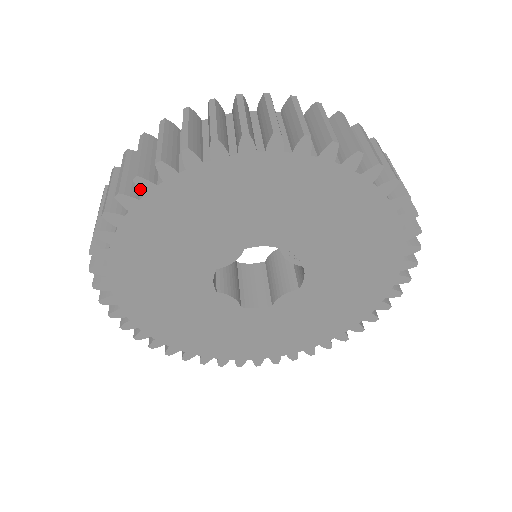
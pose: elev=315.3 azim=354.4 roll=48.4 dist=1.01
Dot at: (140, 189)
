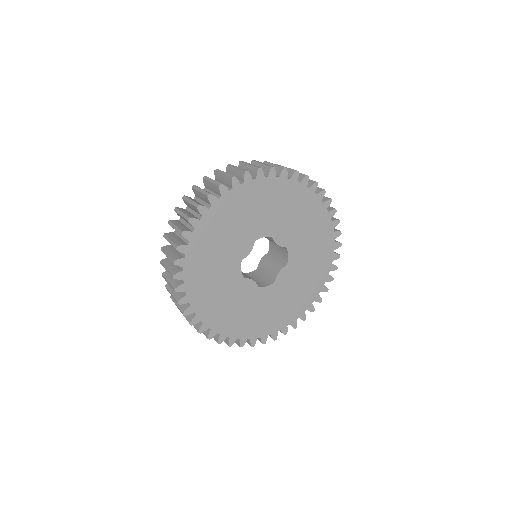
Dot at: (200, 213)
